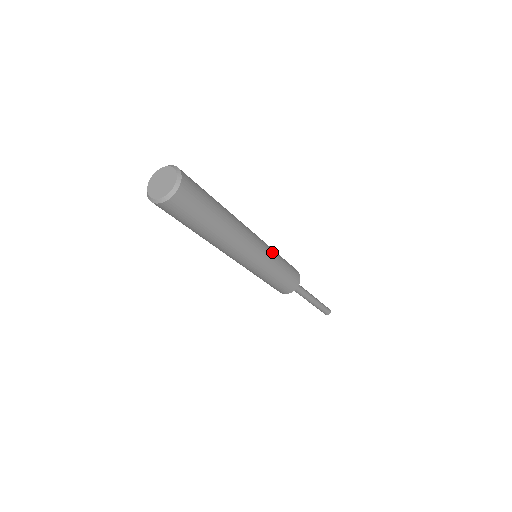
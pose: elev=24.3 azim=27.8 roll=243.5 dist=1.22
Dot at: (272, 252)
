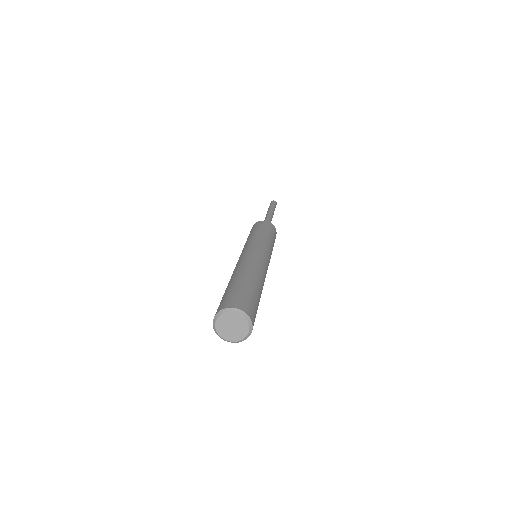
Dot at: (262, 242)
